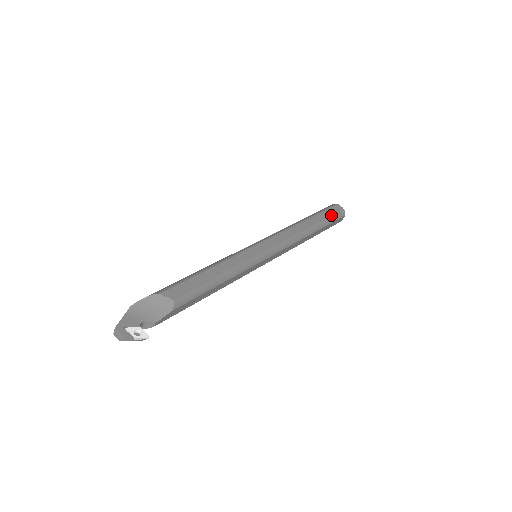
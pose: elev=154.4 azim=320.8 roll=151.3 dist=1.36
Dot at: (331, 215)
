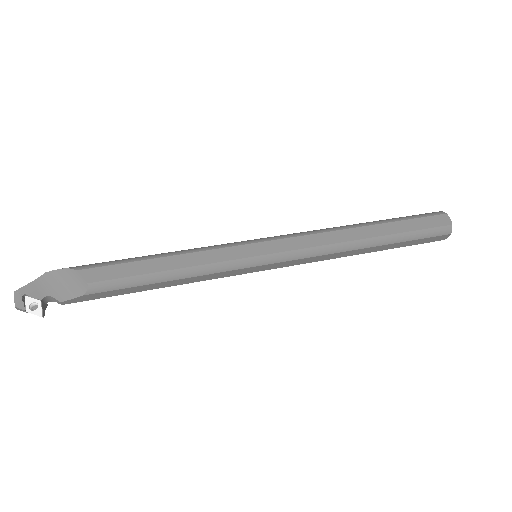
Dot at: (419, 228)
